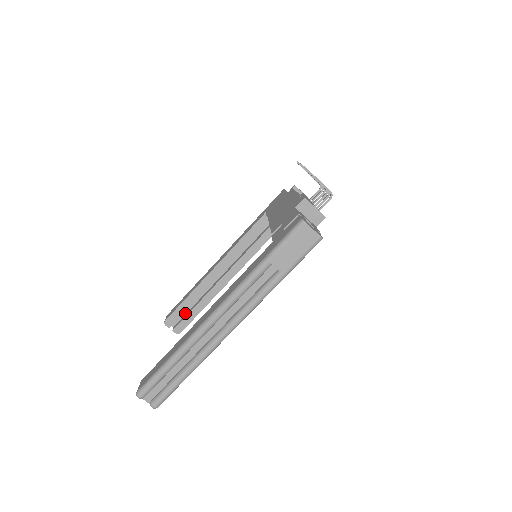
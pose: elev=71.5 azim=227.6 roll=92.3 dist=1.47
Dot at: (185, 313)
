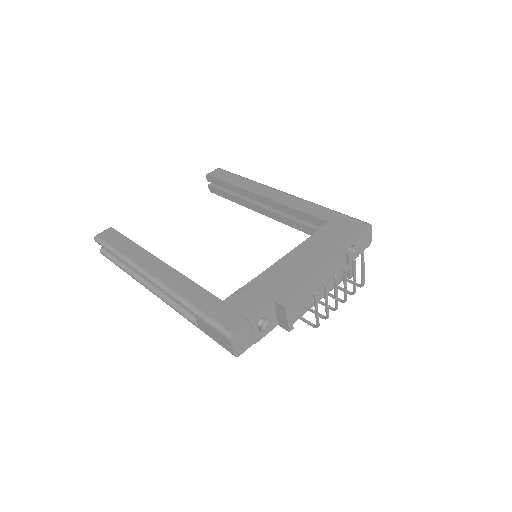
Dot at: occluded
